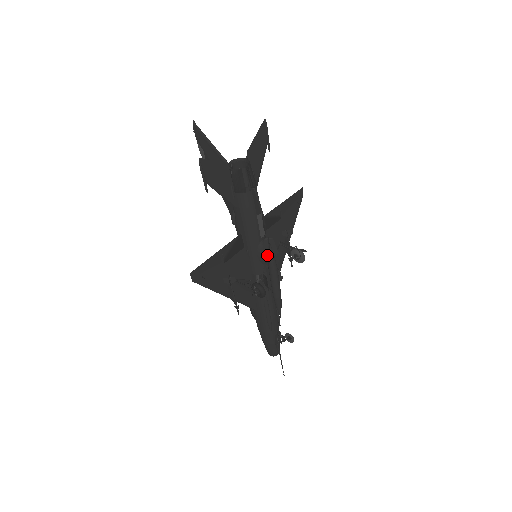
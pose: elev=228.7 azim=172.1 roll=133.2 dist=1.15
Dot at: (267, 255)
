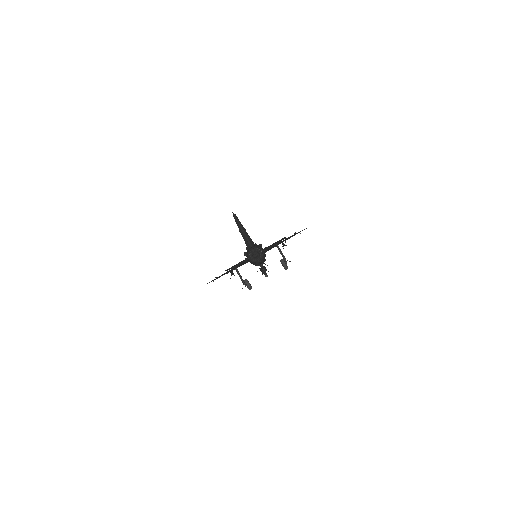
Dot at: occluded
